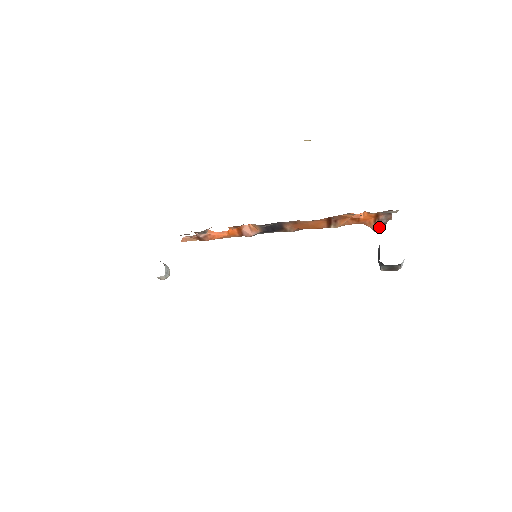
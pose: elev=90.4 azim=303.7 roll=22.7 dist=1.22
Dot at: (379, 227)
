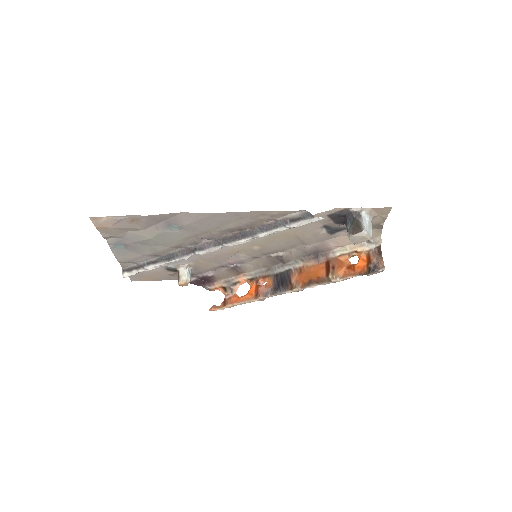
Dot at: (371, 269)
